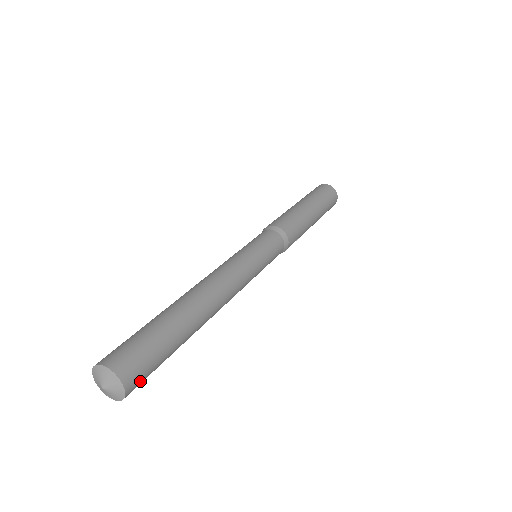
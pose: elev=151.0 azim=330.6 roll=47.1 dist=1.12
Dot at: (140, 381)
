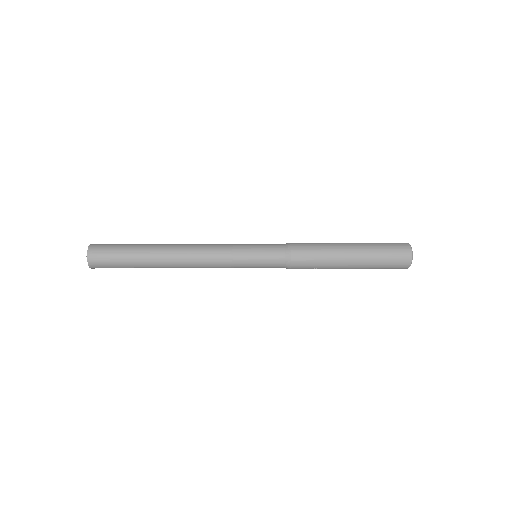
Dot at: (101, 266)
